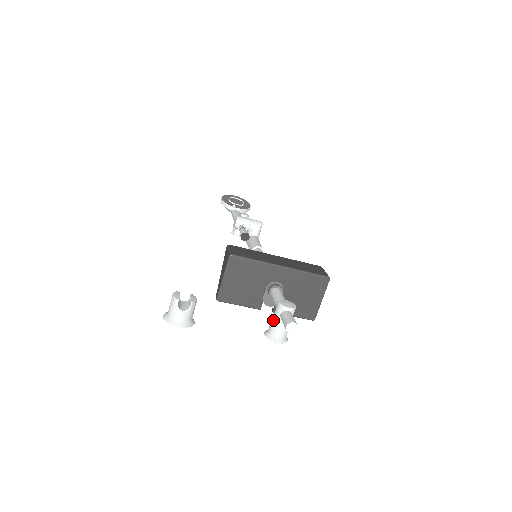
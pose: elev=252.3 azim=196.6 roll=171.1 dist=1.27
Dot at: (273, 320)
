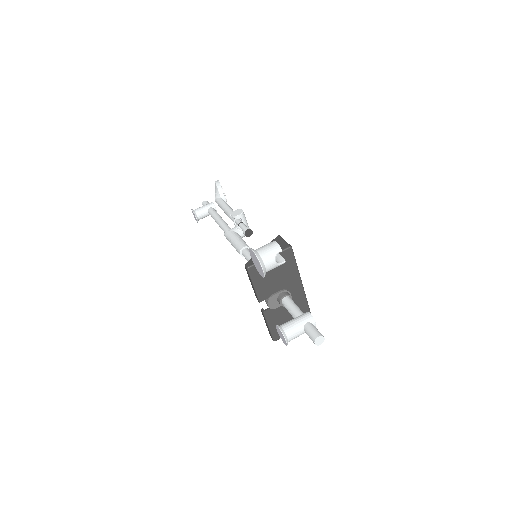
Dot at: (296, 322)
